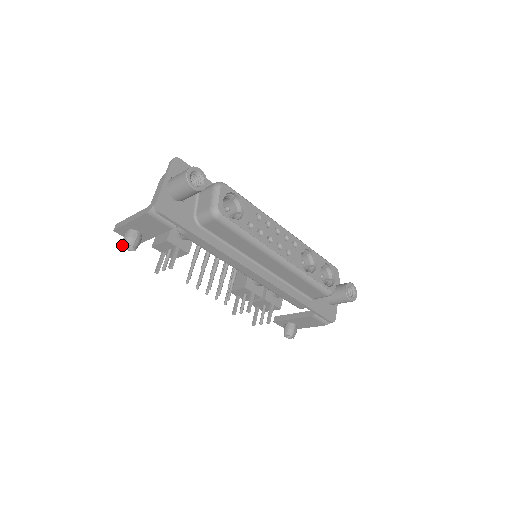
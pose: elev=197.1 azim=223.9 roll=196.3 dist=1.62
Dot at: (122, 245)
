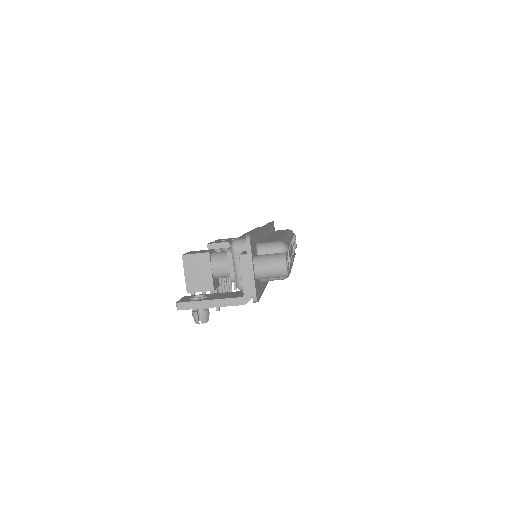
Dot at: occluded
